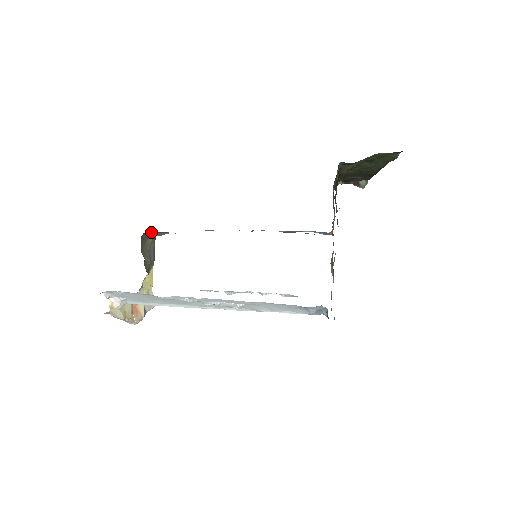
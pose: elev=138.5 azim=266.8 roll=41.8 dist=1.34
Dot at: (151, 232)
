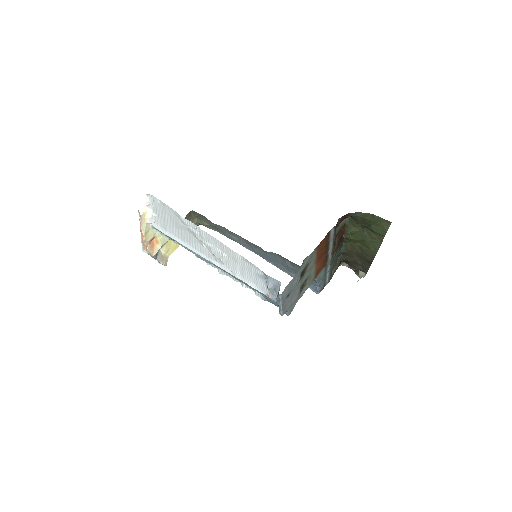
Dot at: (198, 215)
